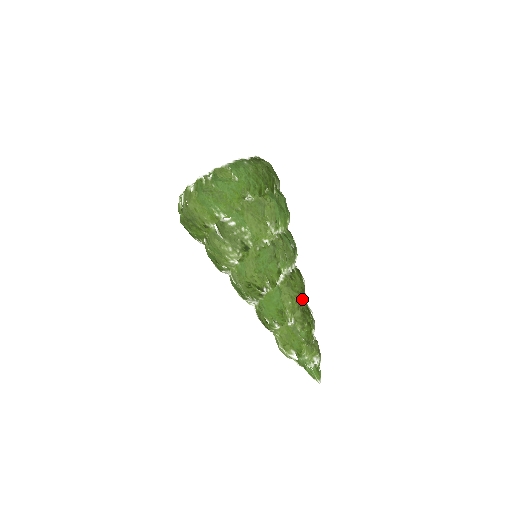
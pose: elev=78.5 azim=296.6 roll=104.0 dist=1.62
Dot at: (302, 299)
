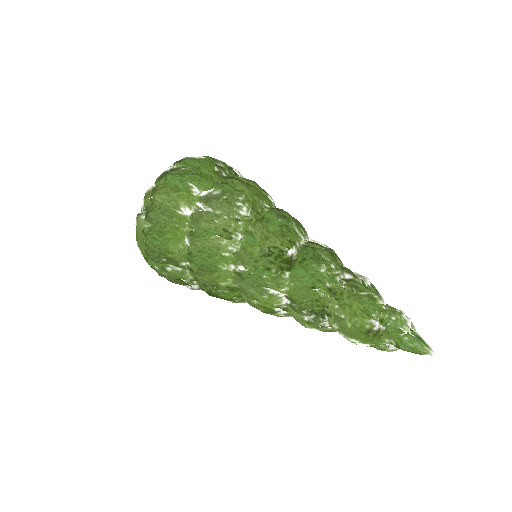
Dot at: occluded
